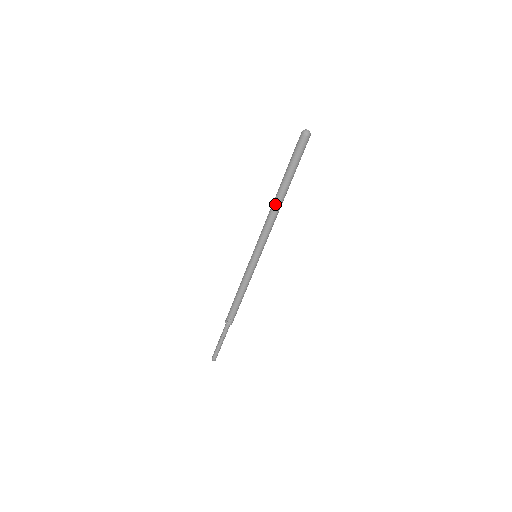
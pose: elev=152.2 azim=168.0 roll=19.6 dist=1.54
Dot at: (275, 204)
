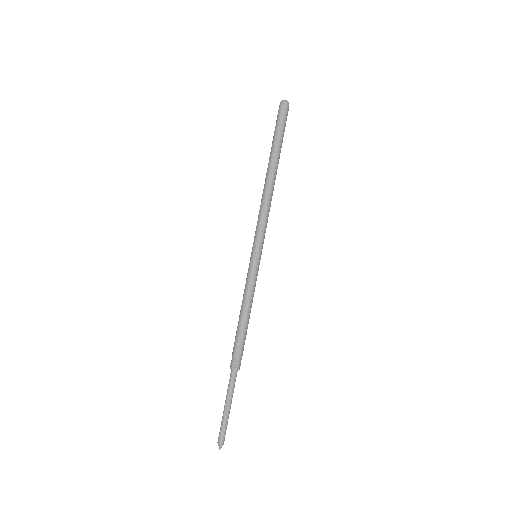
Dot at: (265, 182)
